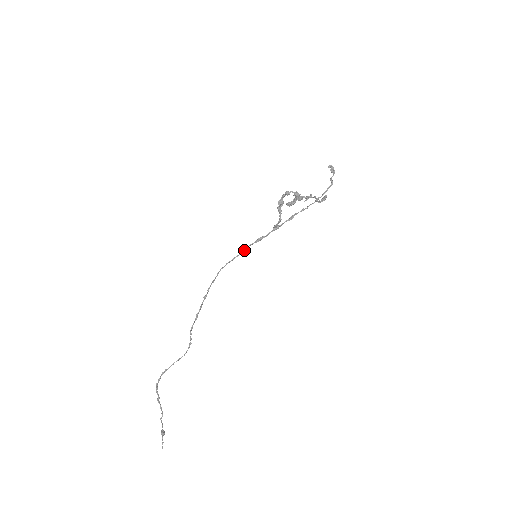
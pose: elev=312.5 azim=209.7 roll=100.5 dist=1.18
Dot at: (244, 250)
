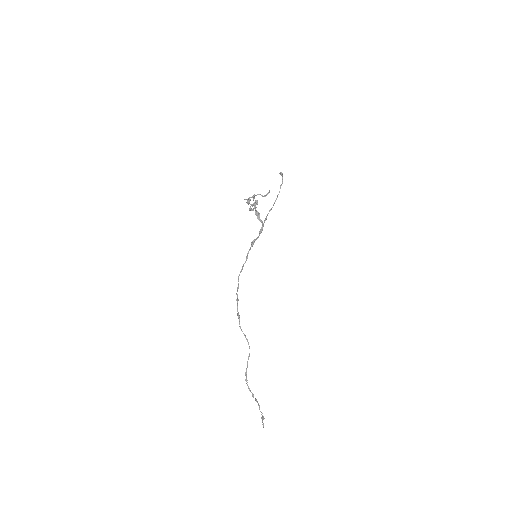
Dot at: (247, 257)
